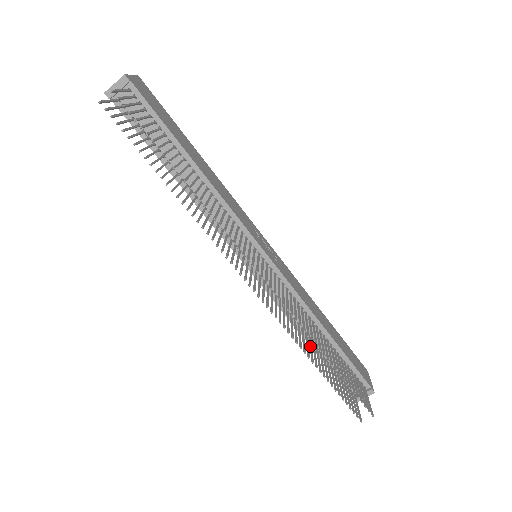
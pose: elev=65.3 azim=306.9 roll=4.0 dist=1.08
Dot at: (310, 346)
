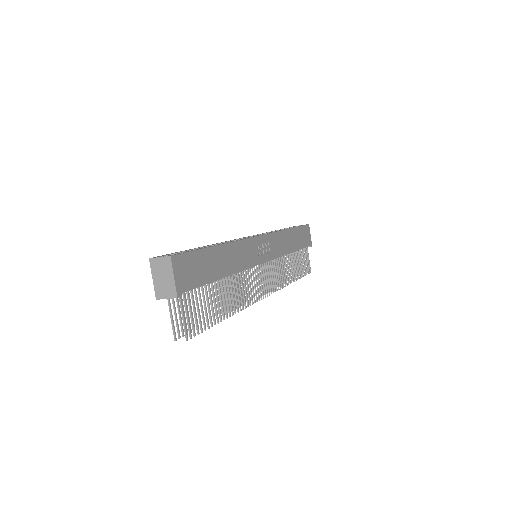
Dot at: (283, 266)
